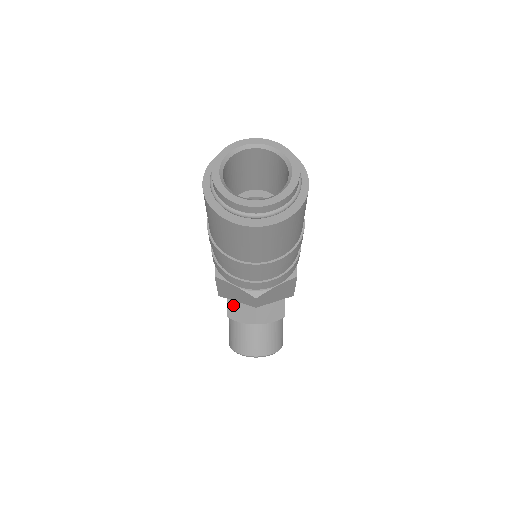
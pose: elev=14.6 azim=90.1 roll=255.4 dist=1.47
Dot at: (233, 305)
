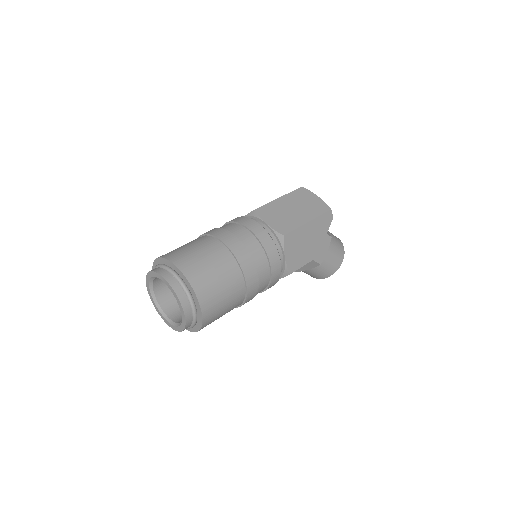
Dot at: occluded
